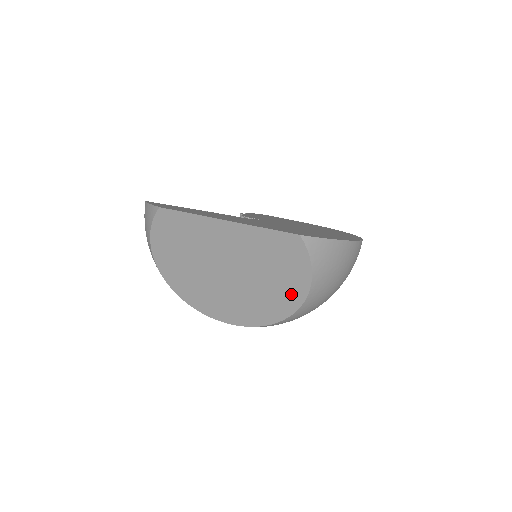
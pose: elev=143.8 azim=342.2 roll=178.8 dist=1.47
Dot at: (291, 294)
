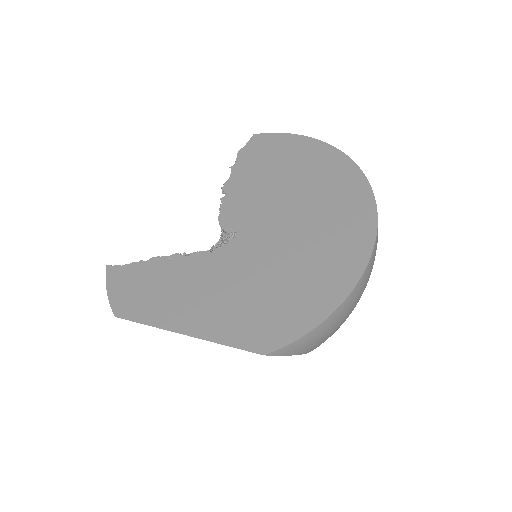
Dot at: occluded
